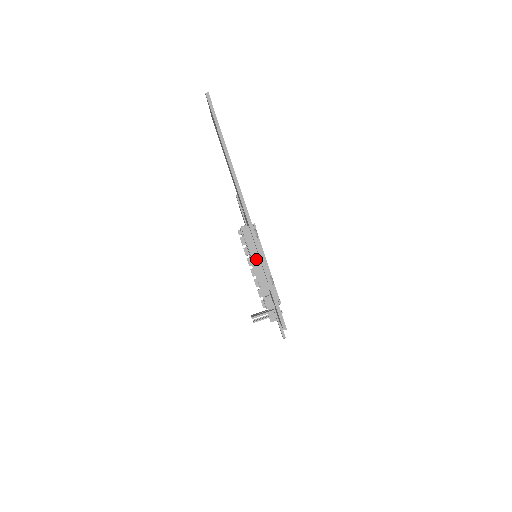
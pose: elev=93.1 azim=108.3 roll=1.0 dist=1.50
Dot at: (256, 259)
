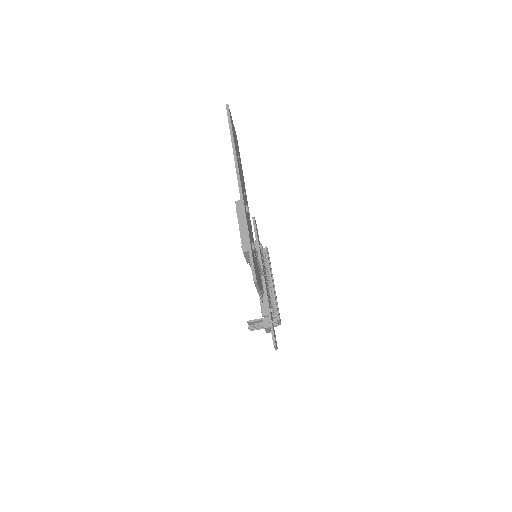
Dot at: (242, 225)
